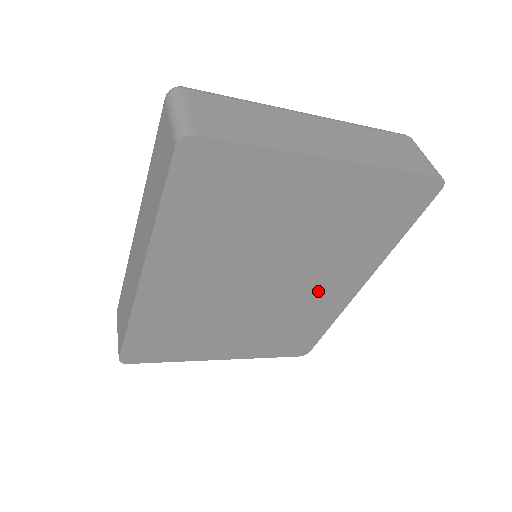
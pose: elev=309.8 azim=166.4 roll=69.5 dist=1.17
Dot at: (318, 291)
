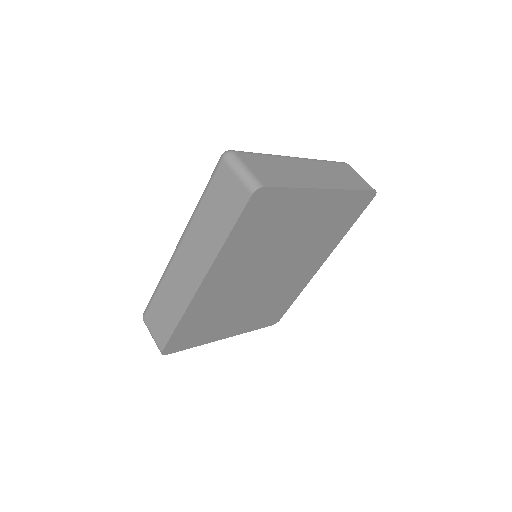
Dot at: (297, 274)
